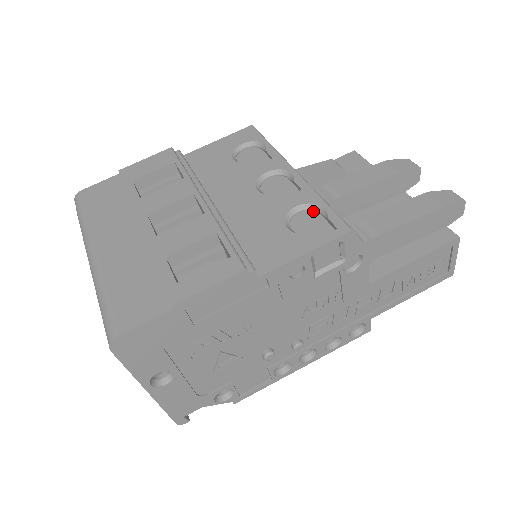
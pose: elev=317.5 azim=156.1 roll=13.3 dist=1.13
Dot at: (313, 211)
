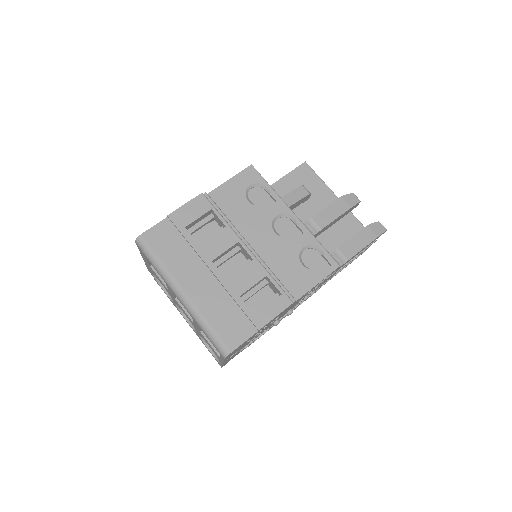
Dot at: (313, 249)
